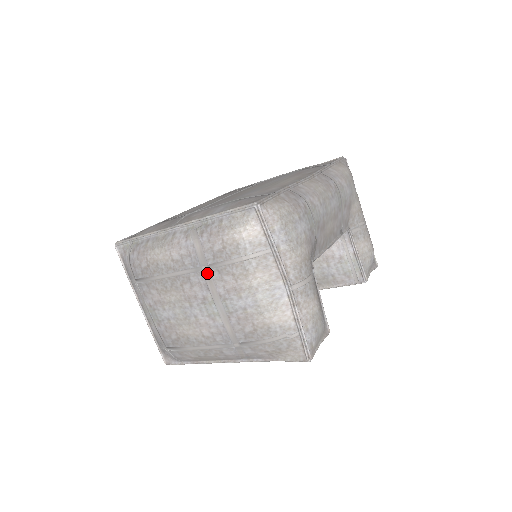
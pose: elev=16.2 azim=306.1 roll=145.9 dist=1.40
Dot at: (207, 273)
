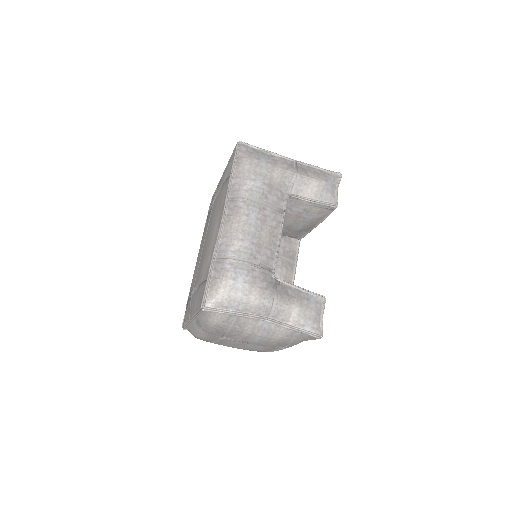
Dot at: (226, 338)
